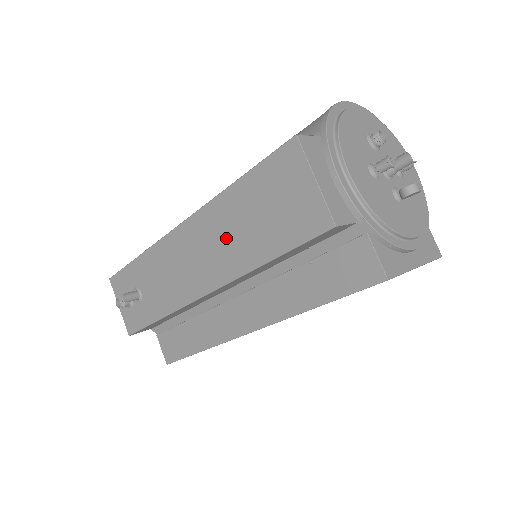
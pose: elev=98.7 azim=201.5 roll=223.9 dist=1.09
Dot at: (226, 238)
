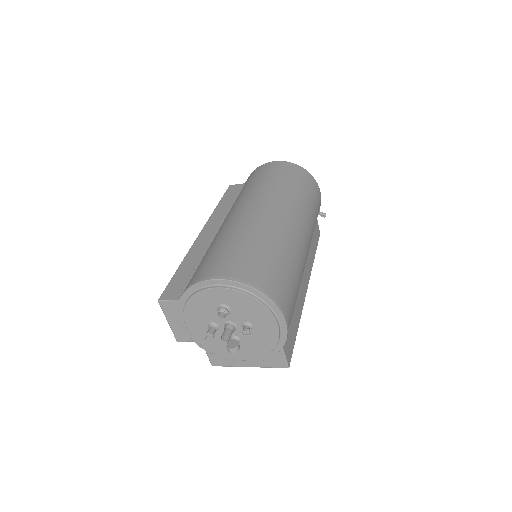
Dot at: occluded
